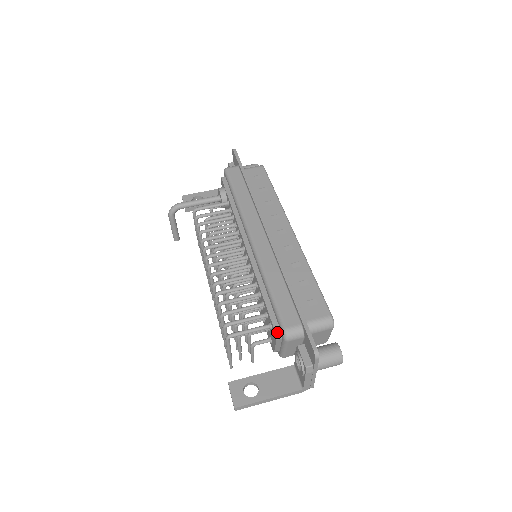
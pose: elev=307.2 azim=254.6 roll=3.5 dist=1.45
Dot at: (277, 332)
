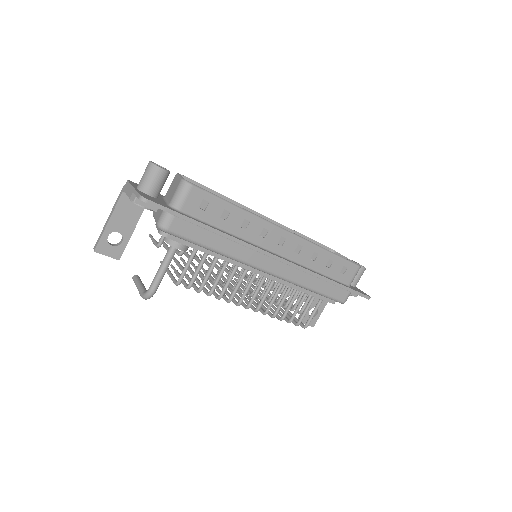
Dot at: occluded
